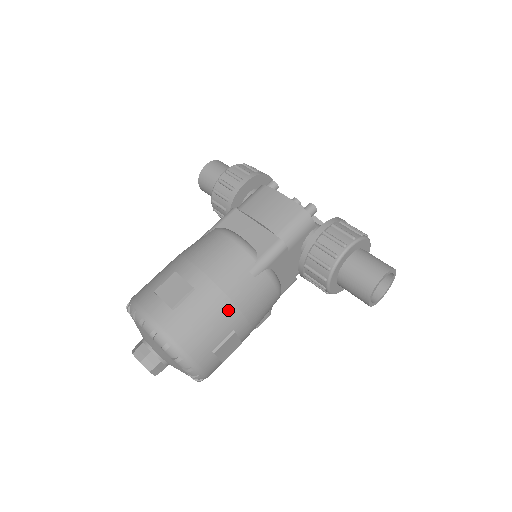
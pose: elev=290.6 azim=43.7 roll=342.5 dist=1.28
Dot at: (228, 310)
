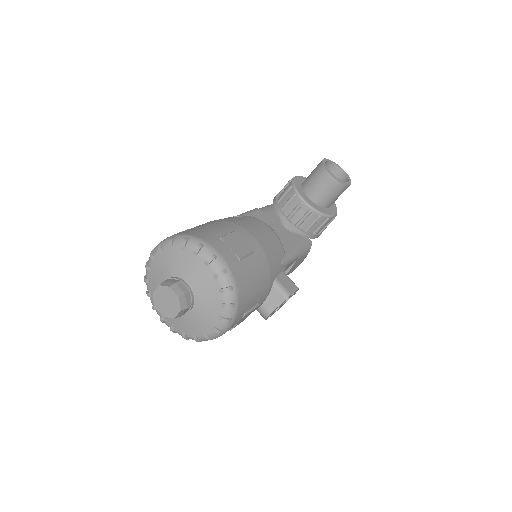
Dot at: (222, 223)
